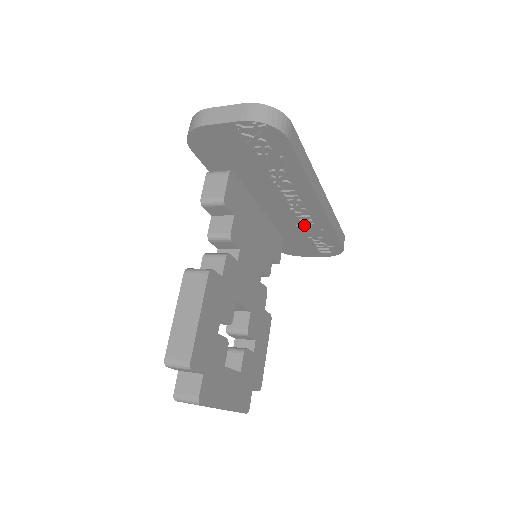
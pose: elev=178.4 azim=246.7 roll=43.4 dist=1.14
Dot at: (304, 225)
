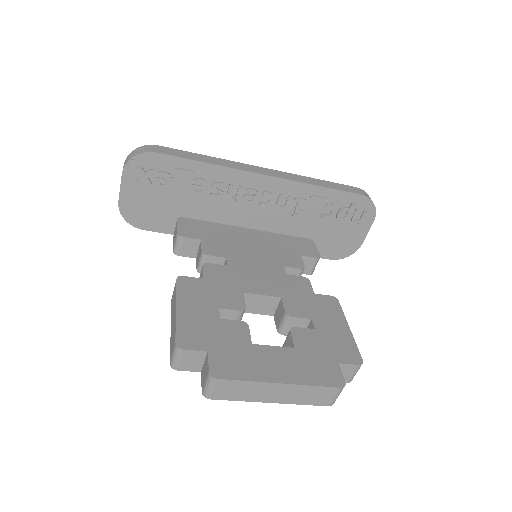
Dot at: (295, 208)
